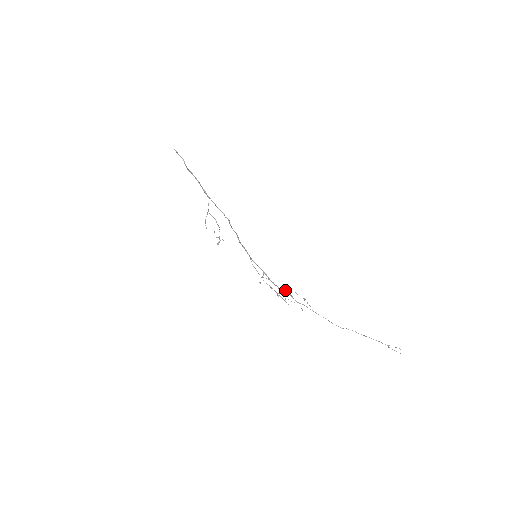
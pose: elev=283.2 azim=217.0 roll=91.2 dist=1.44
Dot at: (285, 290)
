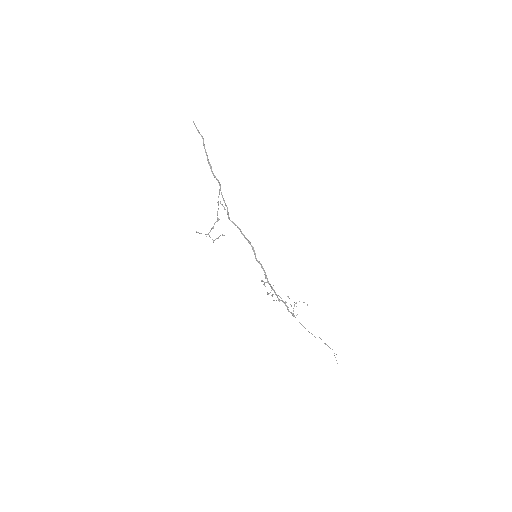
Dot at: (279, 296)
